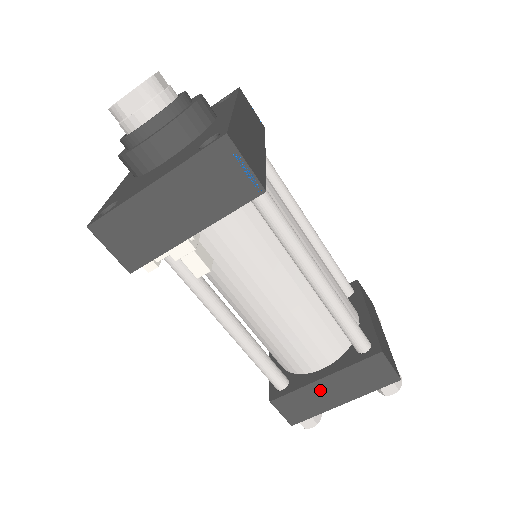
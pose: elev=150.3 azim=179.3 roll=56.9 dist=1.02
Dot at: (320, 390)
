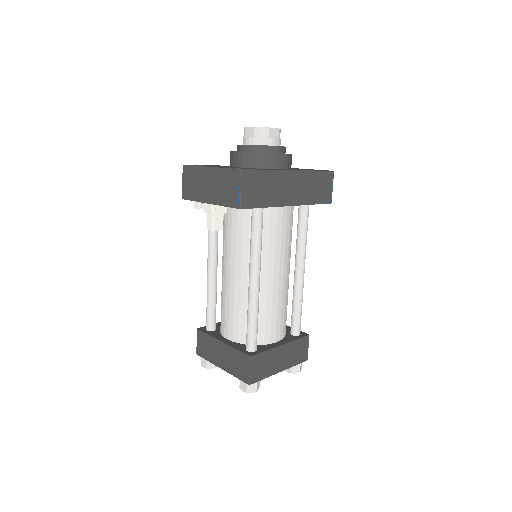
Dot at: (217, 347)
